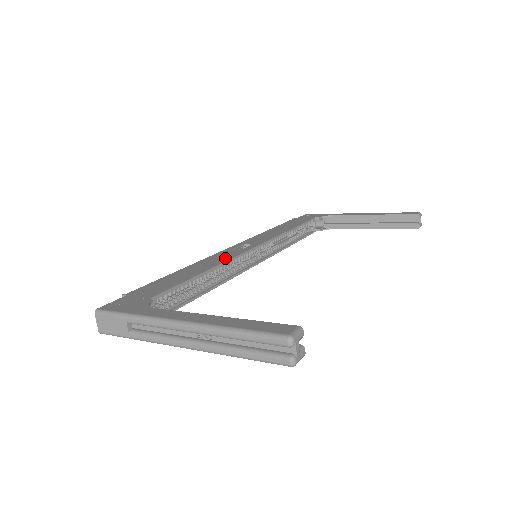
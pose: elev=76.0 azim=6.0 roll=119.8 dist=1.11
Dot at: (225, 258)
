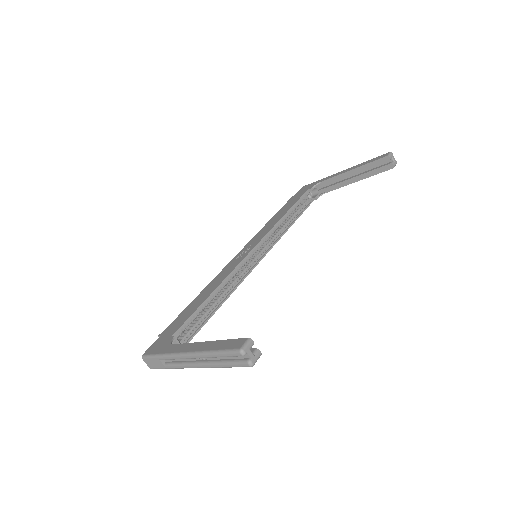
Dot at: (228, 272)
